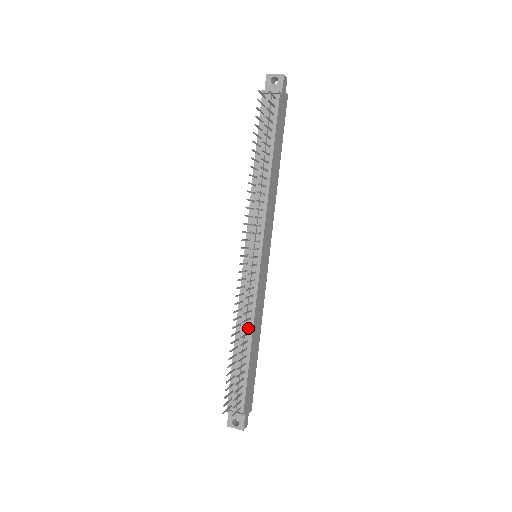
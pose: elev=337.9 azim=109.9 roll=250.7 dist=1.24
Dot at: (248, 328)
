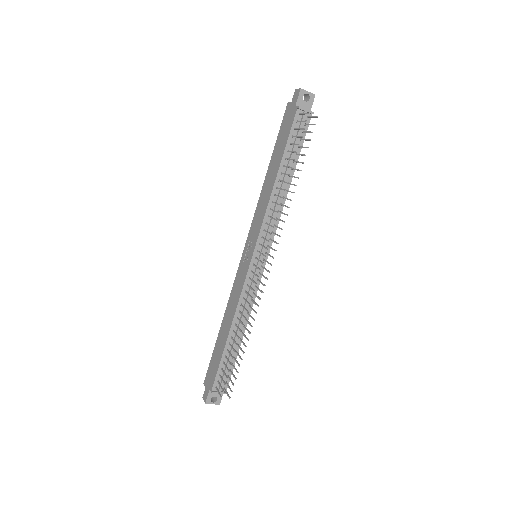
Dot at: (244, 321)
